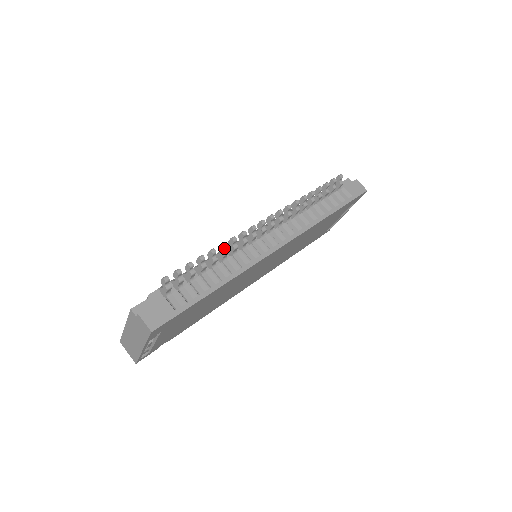
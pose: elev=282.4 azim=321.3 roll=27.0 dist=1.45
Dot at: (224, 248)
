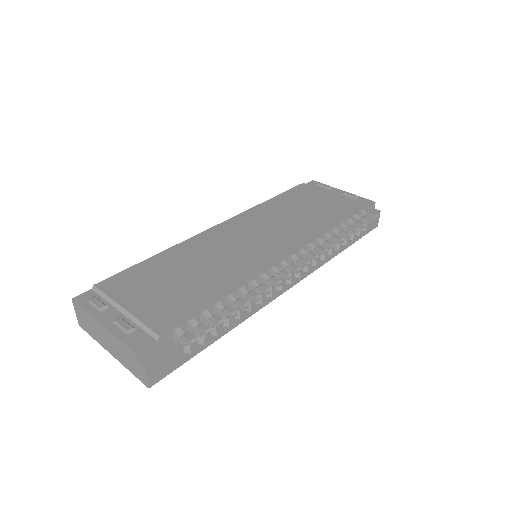
Dot at: (255, 300)
